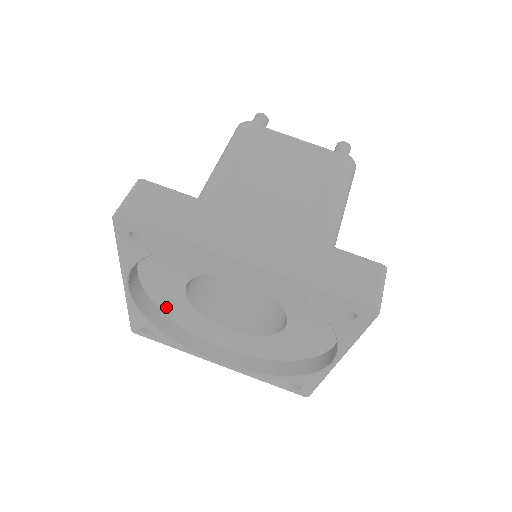
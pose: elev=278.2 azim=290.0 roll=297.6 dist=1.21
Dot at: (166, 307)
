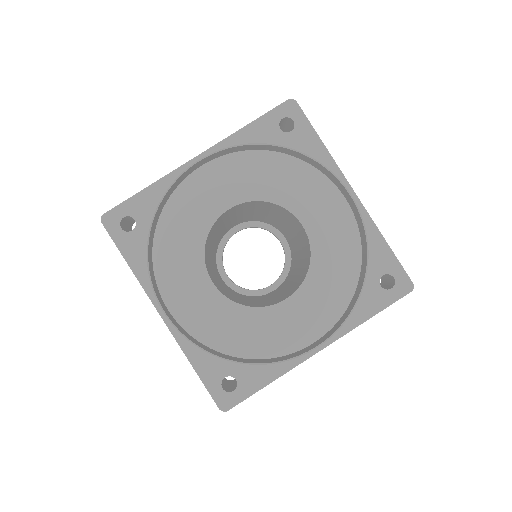
Dot at: (224, 341)
